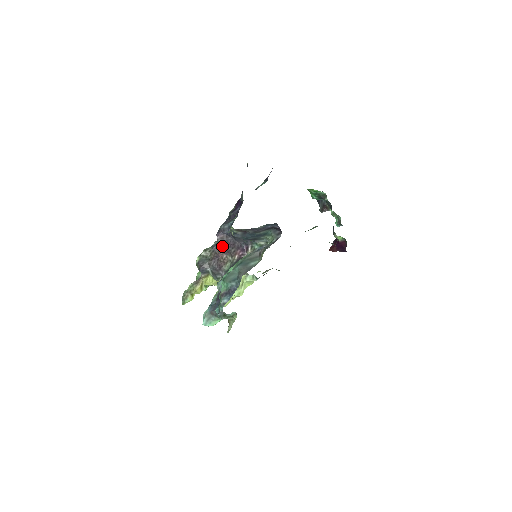
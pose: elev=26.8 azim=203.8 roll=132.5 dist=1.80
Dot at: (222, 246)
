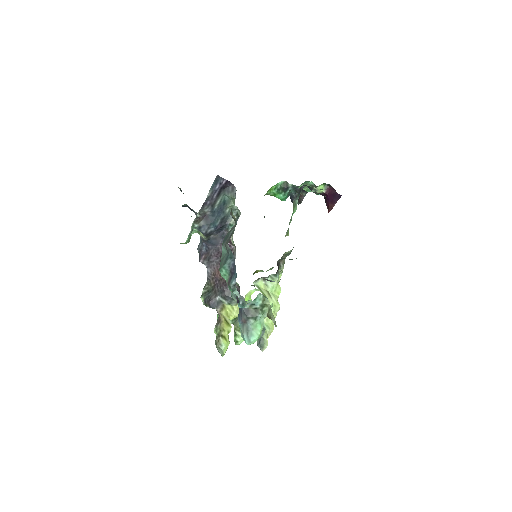
Dot at: (211, 265)
